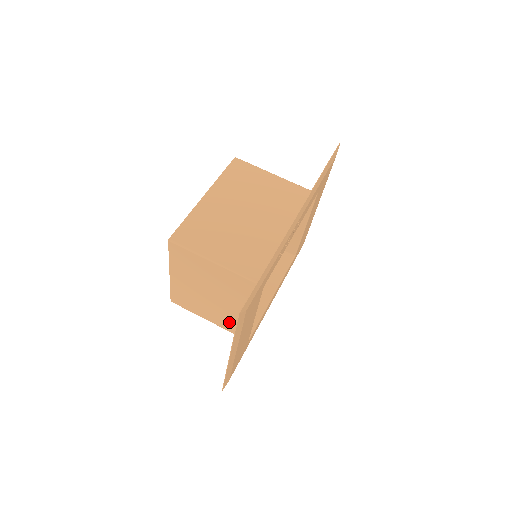
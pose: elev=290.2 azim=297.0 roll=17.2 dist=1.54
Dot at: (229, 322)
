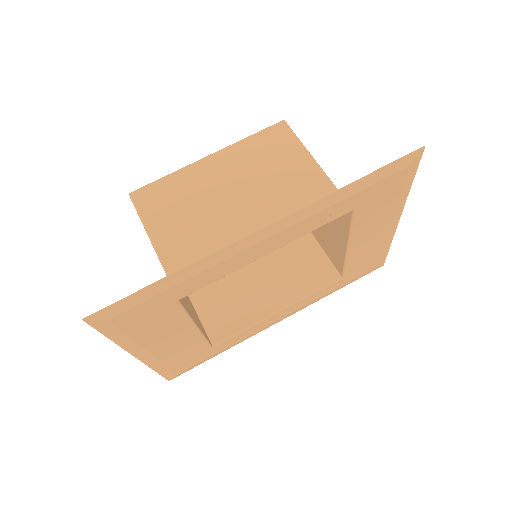
Dot at: occluded
